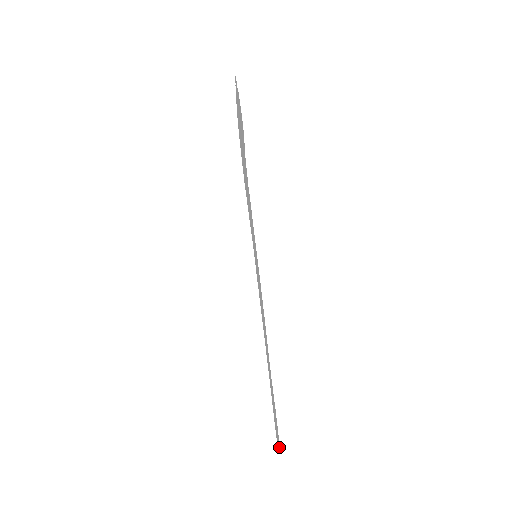
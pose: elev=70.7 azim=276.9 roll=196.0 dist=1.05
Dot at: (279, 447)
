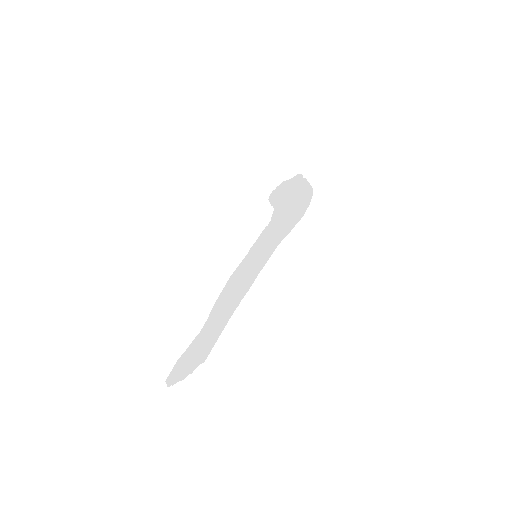
Dot at: (170, 382)
